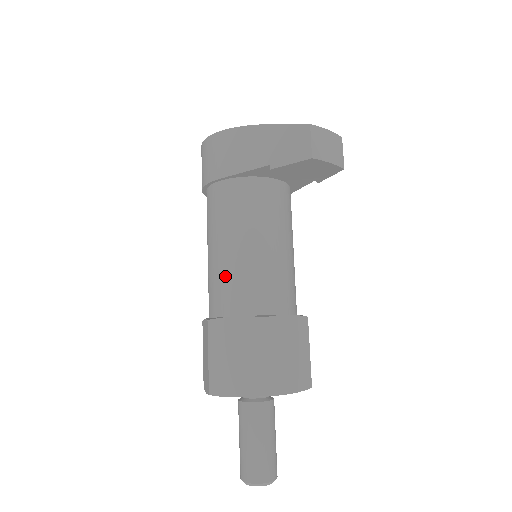
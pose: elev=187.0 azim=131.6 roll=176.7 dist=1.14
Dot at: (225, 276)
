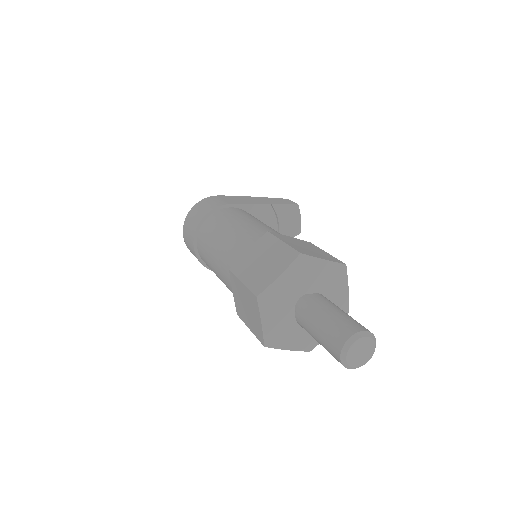
Dot at: (262, 228)
